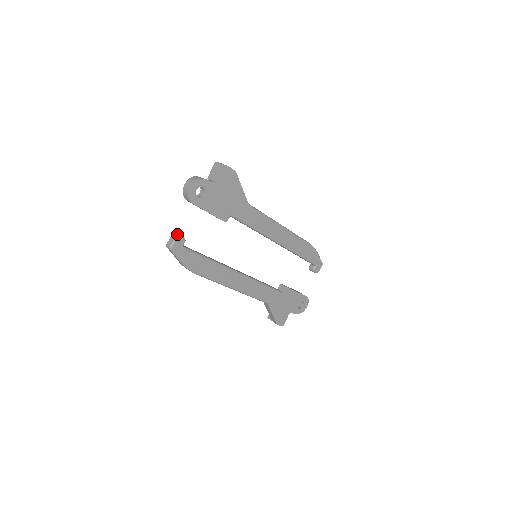
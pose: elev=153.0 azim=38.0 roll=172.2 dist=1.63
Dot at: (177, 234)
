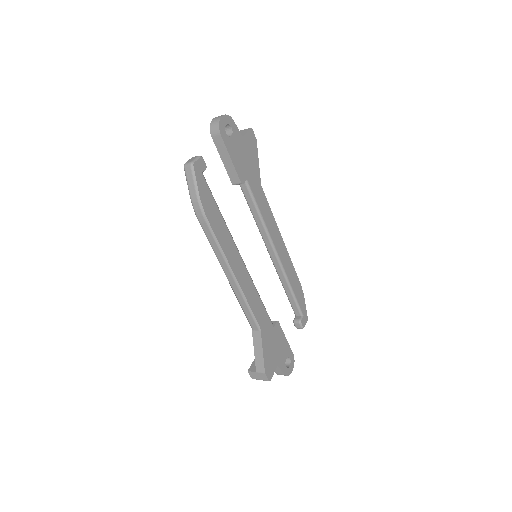
Dot at: (199, 156)
